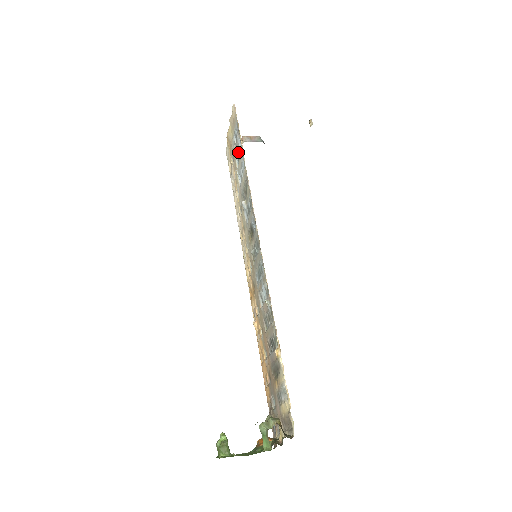
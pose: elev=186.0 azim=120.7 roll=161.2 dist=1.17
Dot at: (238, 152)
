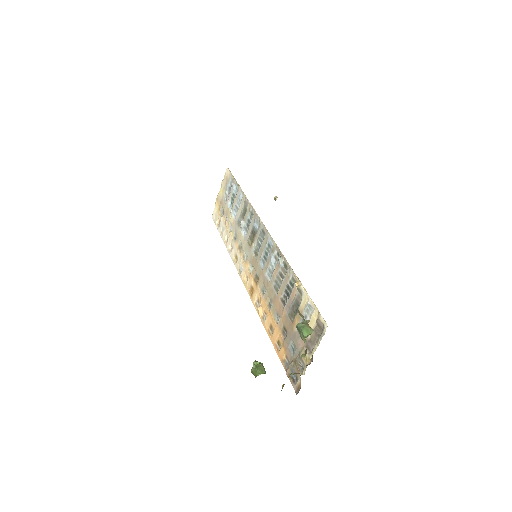
Dot at: (232, 196)
